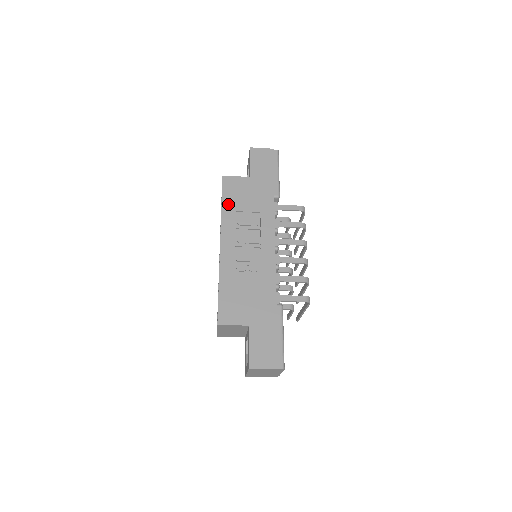
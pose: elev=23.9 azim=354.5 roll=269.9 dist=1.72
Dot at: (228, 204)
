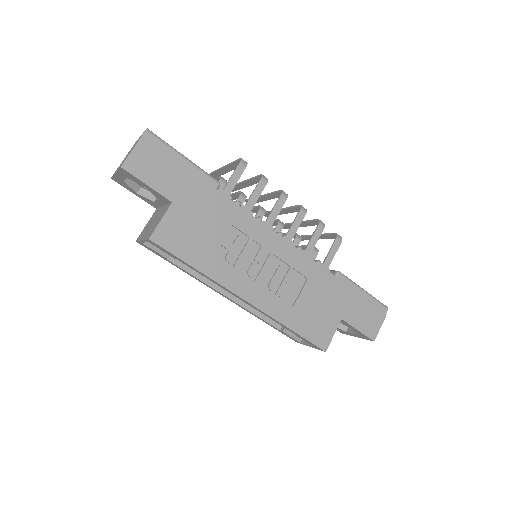
Dot at: (197, 259)
